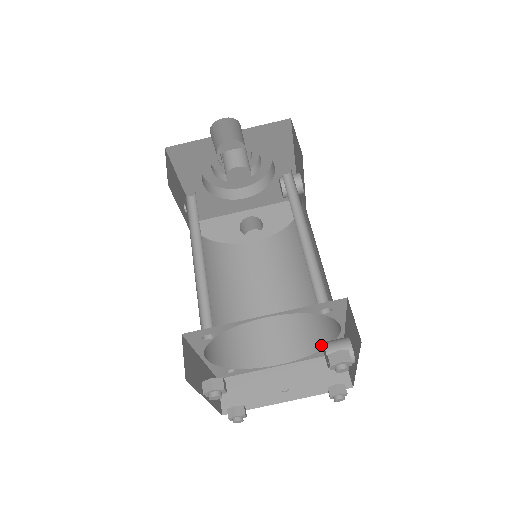
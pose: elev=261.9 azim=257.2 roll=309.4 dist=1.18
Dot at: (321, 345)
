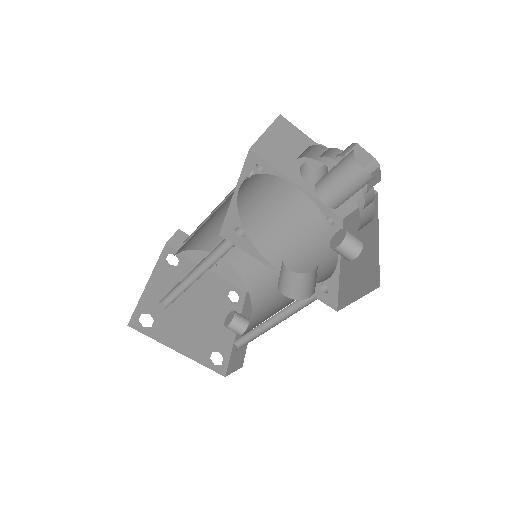
Dot at: (248, 285)
